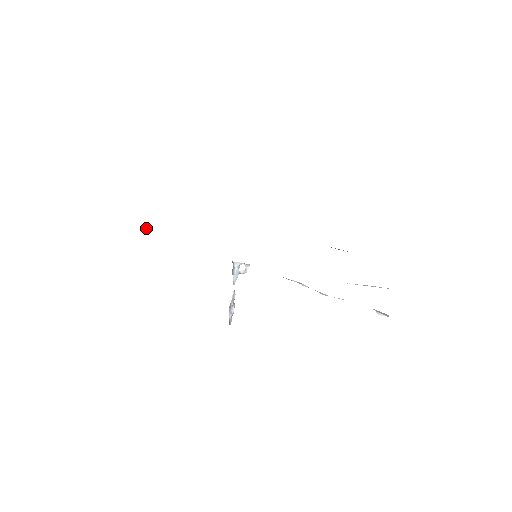
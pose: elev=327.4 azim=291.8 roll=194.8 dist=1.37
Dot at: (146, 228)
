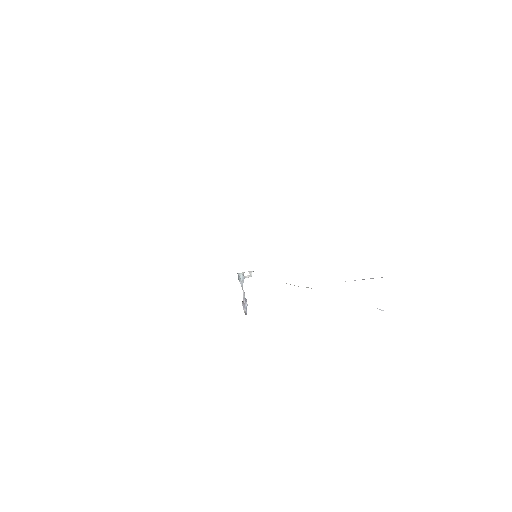
Dot at: occluded
